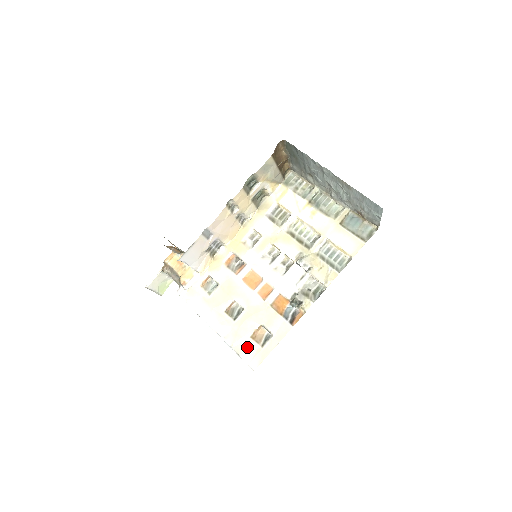
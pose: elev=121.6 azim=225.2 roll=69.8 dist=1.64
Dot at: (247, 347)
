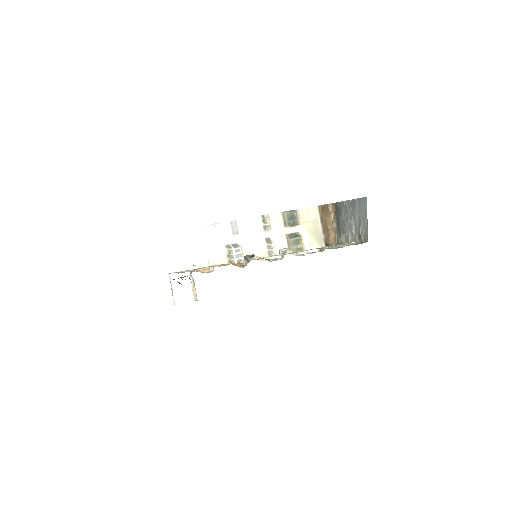
Dot at: occluded
